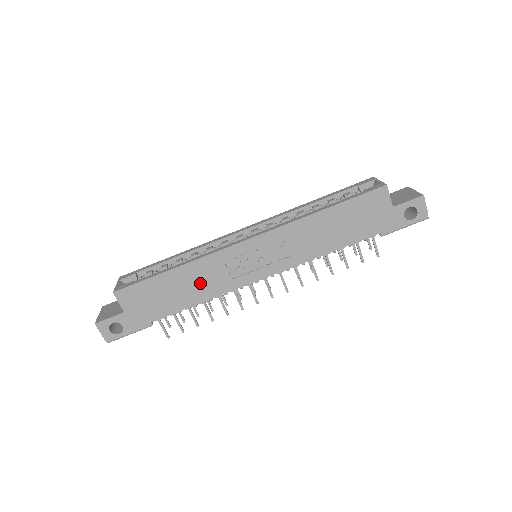
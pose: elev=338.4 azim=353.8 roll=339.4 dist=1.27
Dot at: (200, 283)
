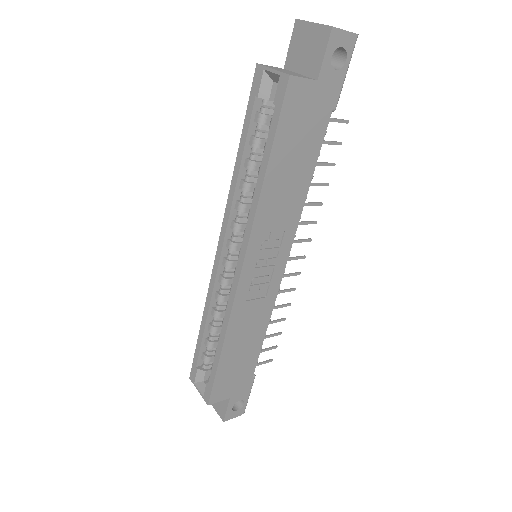
Dot at: (250, 328)
